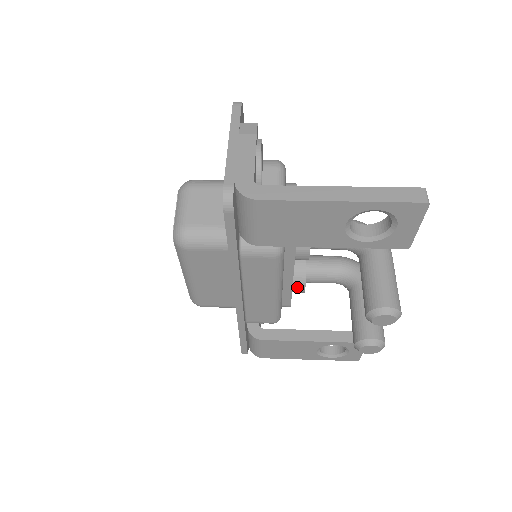
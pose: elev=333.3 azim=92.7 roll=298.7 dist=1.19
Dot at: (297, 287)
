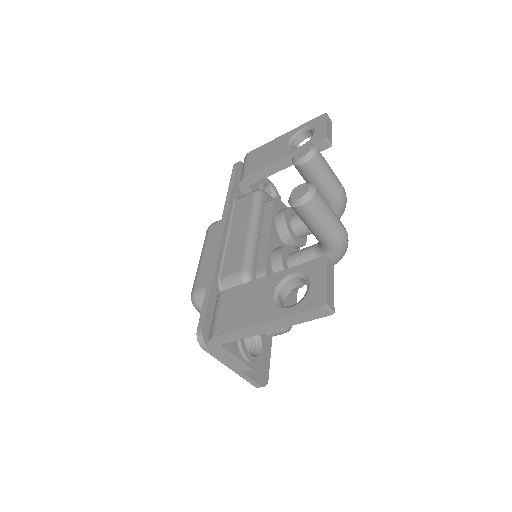
Dot at: (276, 253)
